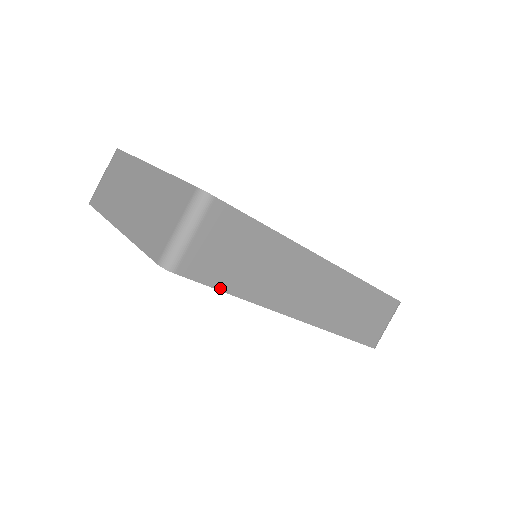
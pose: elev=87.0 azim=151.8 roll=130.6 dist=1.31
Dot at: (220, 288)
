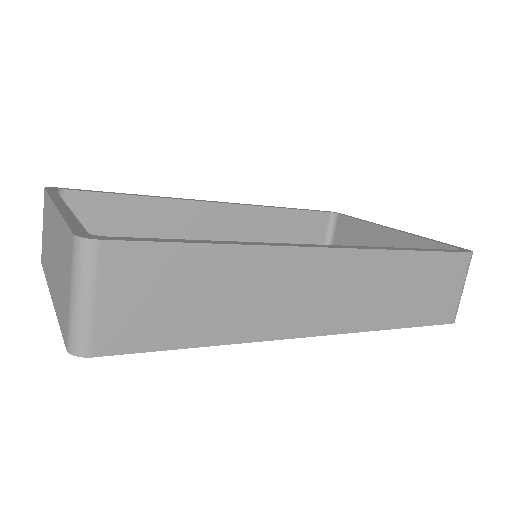
Dot at: (173, 346)
